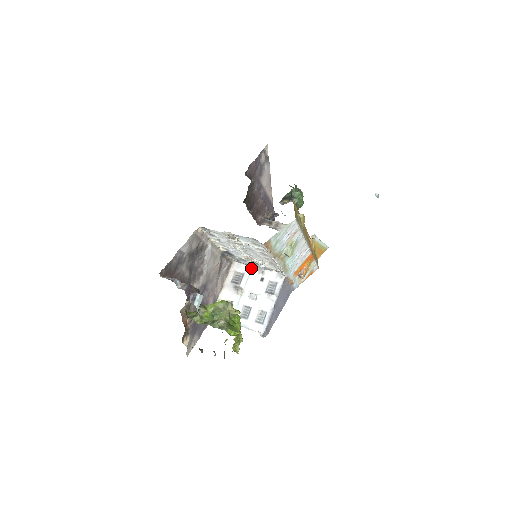
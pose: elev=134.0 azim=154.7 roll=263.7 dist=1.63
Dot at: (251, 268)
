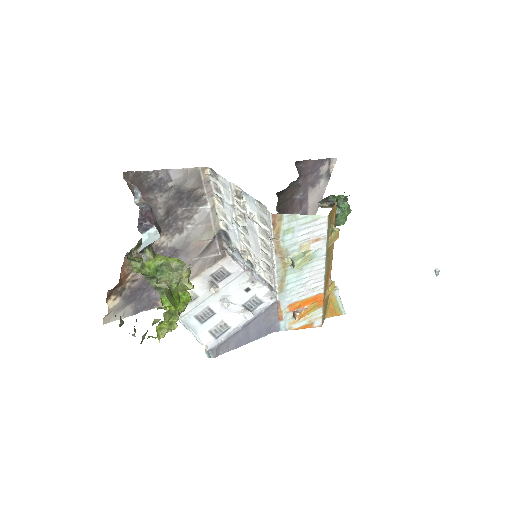
Dot at: (243, 272)
